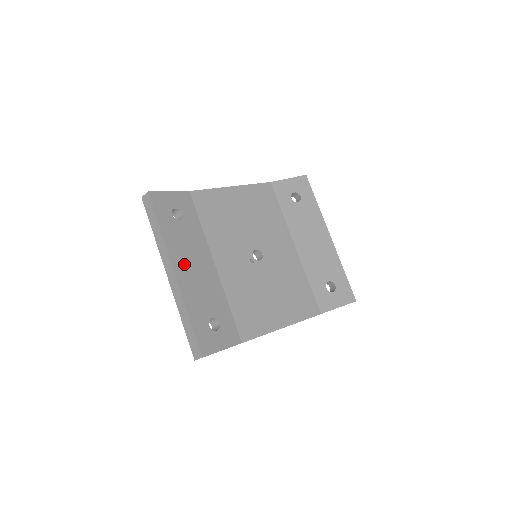
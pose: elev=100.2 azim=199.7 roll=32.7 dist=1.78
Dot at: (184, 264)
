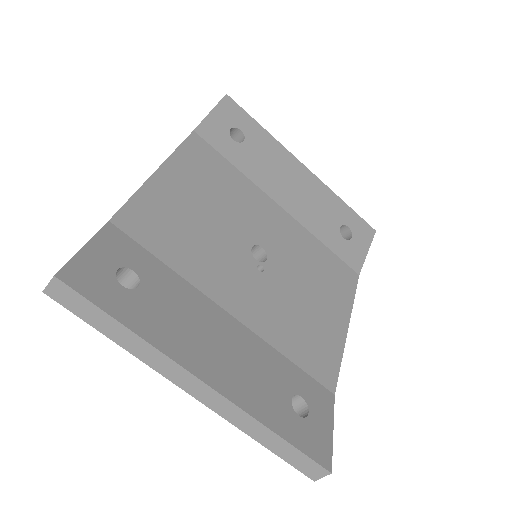
Dot at: (204, 355)
